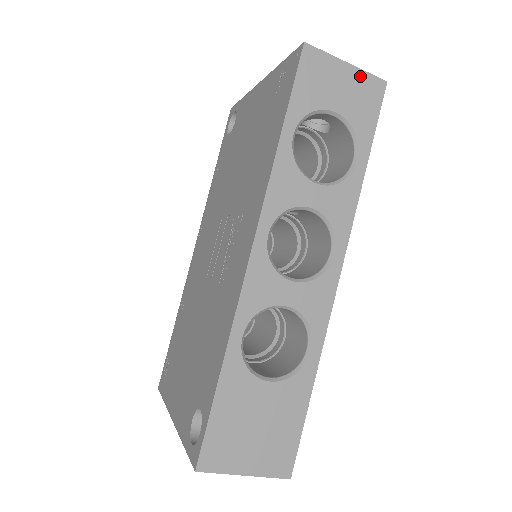
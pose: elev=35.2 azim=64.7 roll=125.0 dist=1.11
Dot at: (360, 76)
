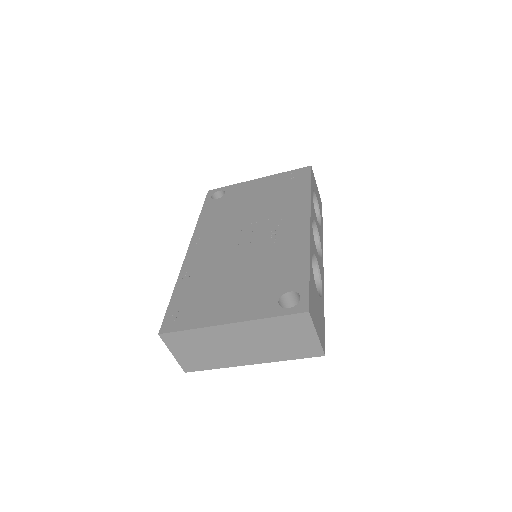
Dot at: (319, 194)
